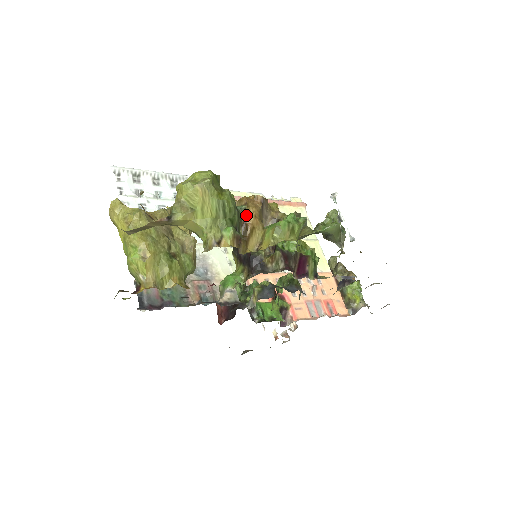
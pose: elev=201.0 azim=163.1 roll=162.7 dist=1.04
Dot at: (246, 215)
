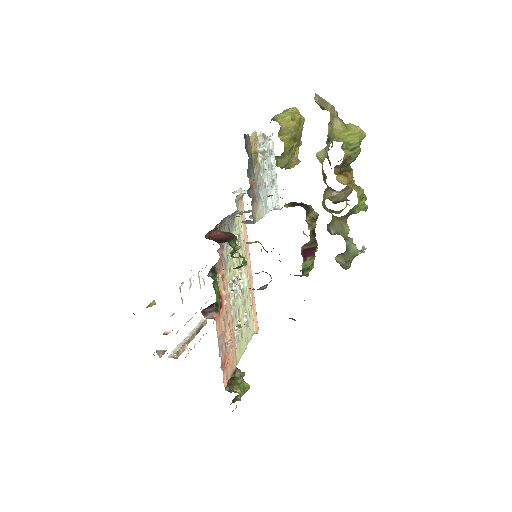
Dot at: (350, 171)
